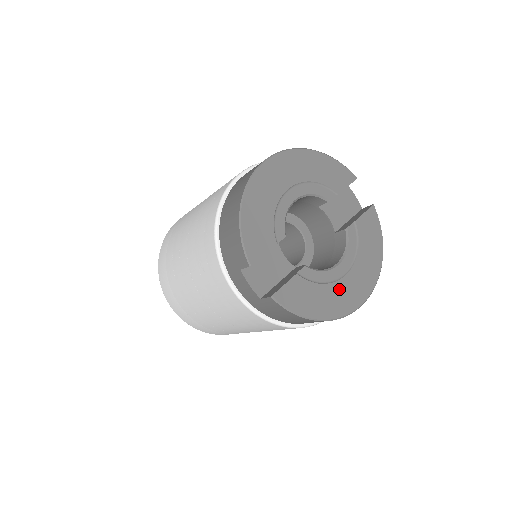
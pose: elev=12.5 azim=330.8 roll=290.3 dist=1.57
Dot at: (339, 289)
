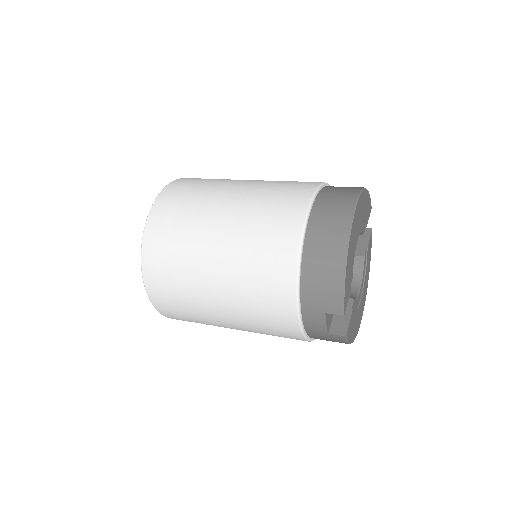
Dot at: (359, 311)
